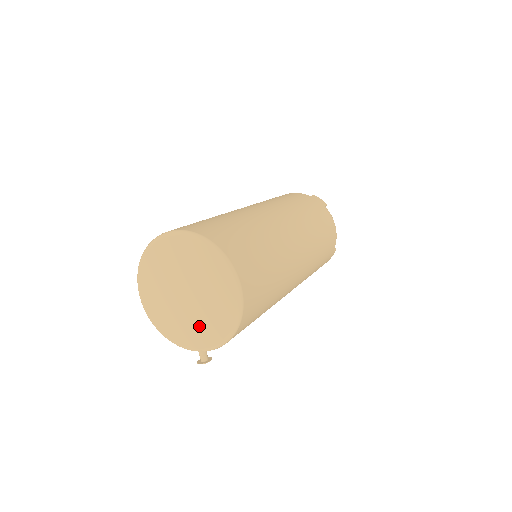
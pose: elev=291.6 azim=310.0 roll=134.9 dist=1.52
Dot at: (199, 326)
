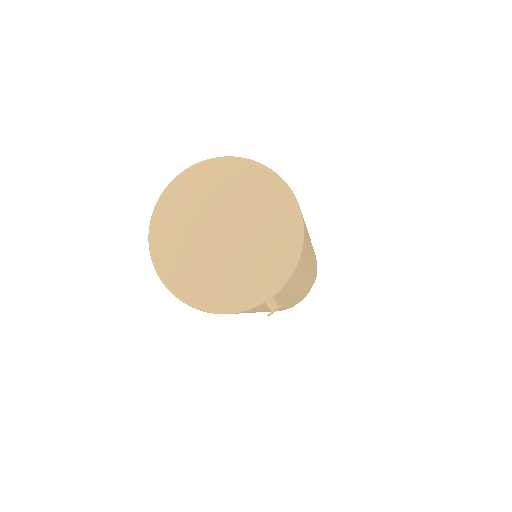
Dot at: (254, 263)
